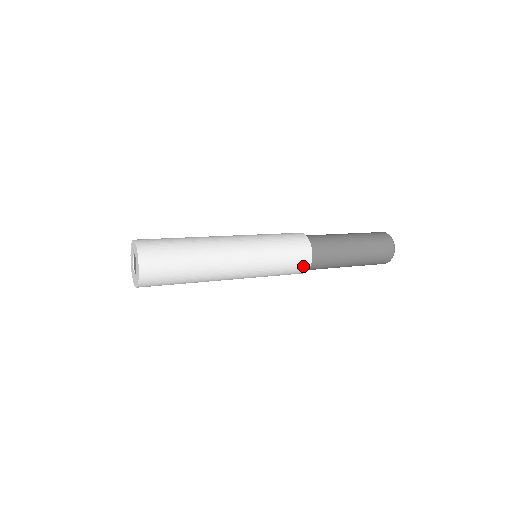
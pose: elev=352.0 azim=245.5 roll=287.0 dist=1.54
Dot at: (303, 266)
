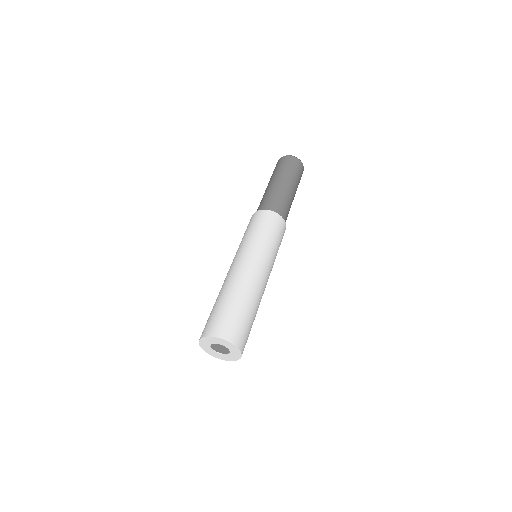
Dot at: occluded
